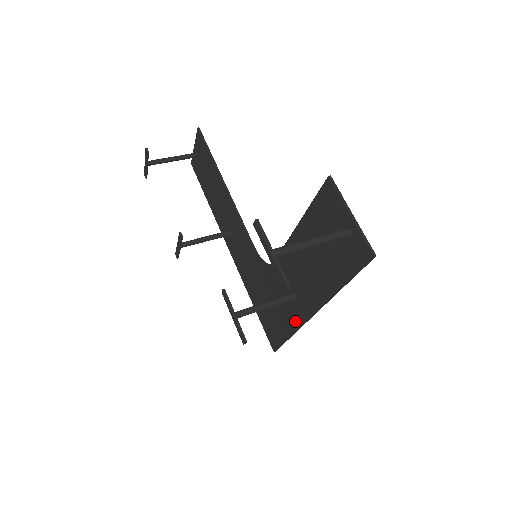
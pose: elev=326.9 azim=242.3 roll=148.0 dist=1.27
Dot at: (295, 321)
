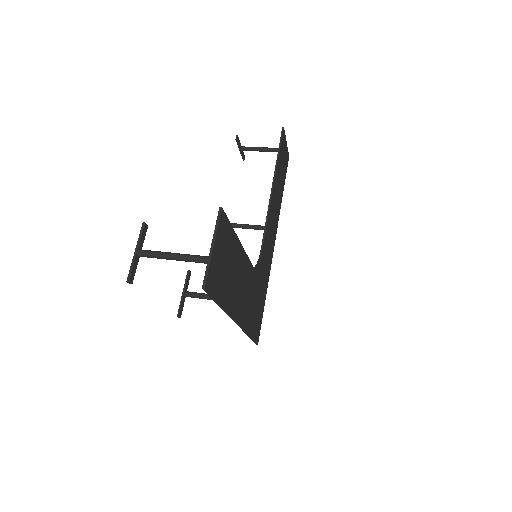
Dot at: (244, 323)
